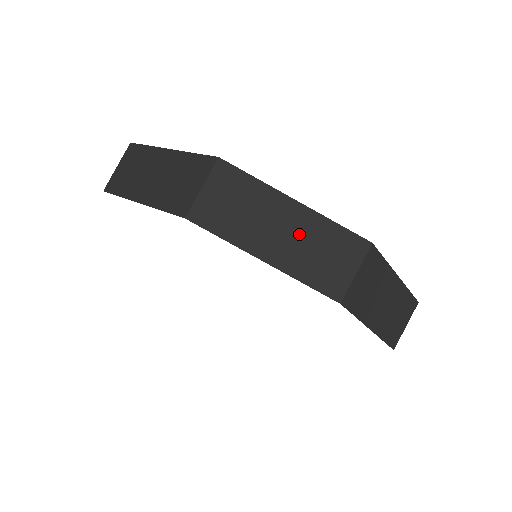
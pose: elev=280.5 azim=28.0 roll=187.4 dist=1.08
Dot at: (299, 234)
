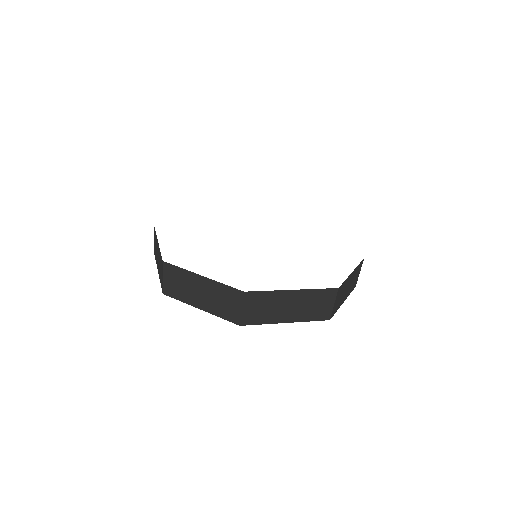
Dot at: (300, 303)
